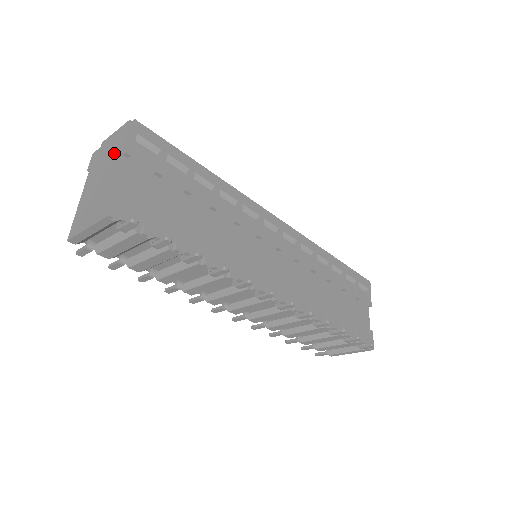
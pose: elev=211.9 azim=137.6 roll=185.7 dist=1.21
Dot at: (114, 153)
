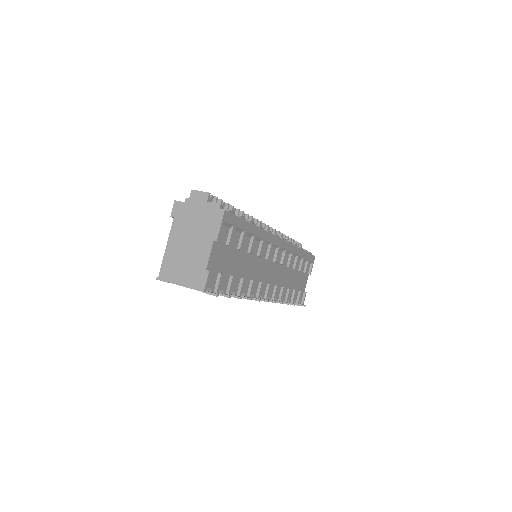
Dot at: (203, 228)
